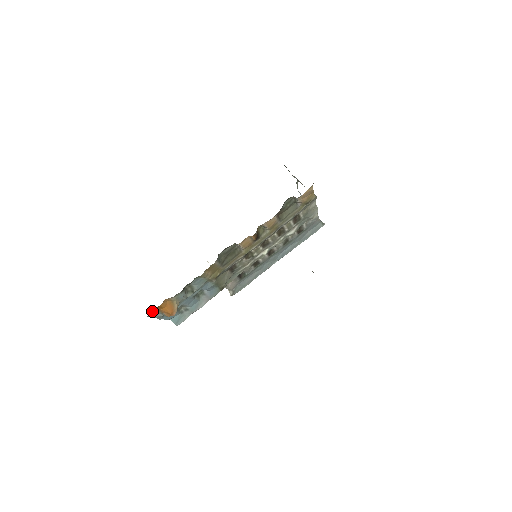
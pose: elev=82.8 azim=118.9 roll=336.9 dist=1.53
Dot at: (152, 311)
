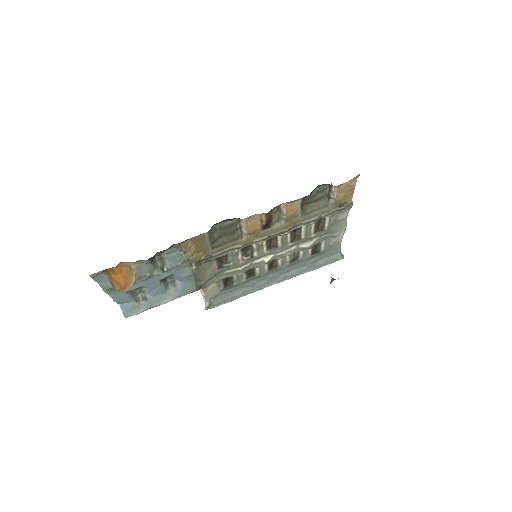
Dot at: (99, 271)
